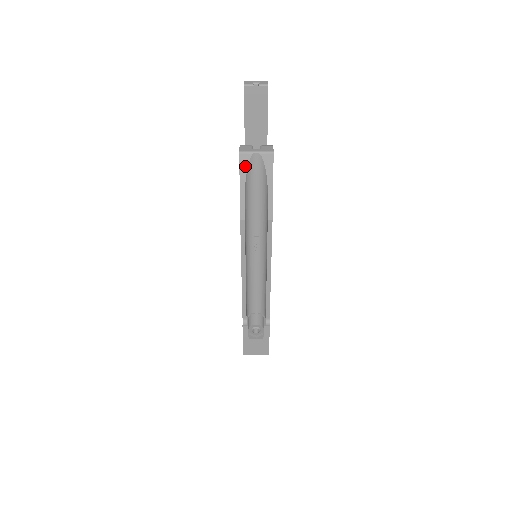
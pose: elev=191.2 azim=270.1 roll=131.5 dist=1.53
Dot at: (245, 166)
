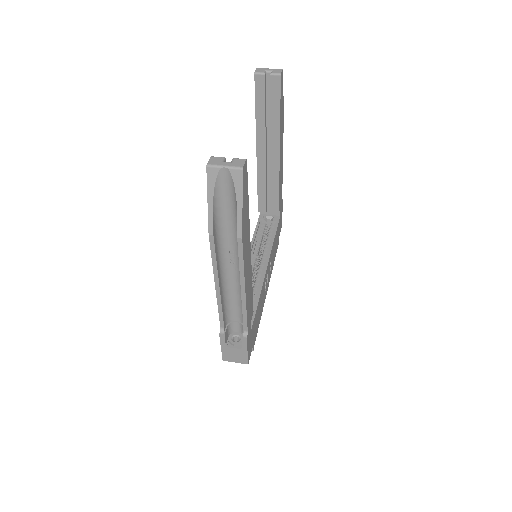
Dot at: (213, 180)
